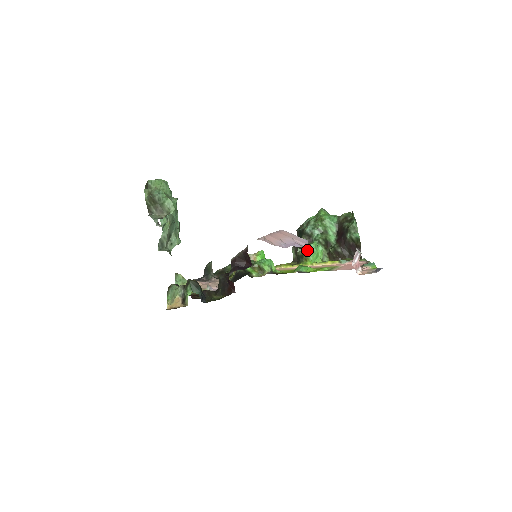
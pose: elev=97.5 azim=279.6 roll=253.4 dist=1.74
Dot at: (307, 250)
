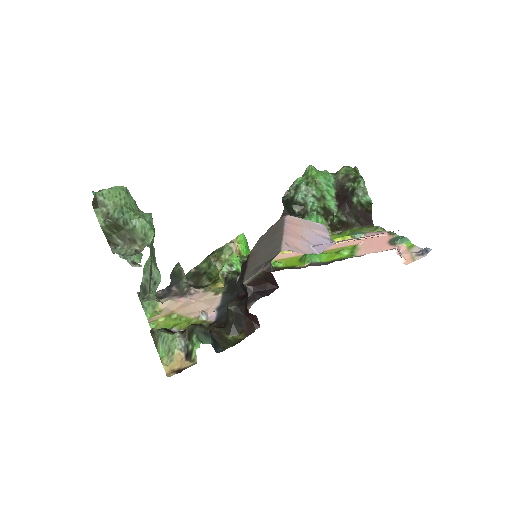
Dot at: occluded
